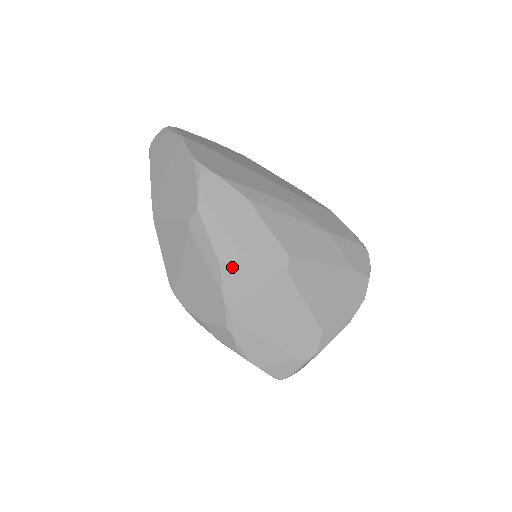
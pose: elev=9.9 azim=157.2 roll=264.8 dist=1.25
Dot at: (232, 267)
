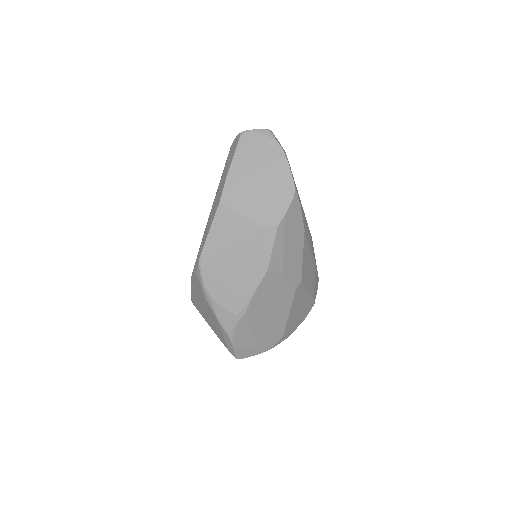
Dot at: (272, 276)
